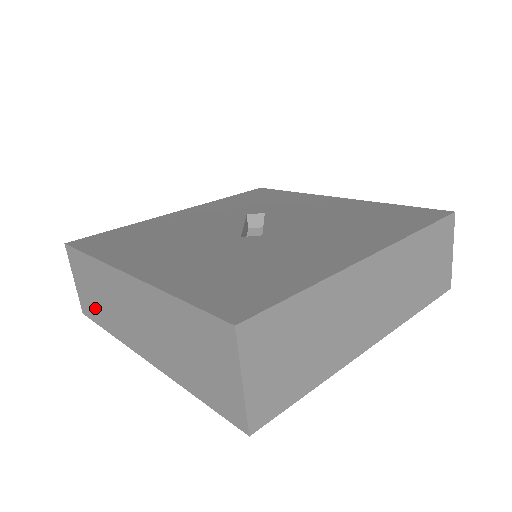
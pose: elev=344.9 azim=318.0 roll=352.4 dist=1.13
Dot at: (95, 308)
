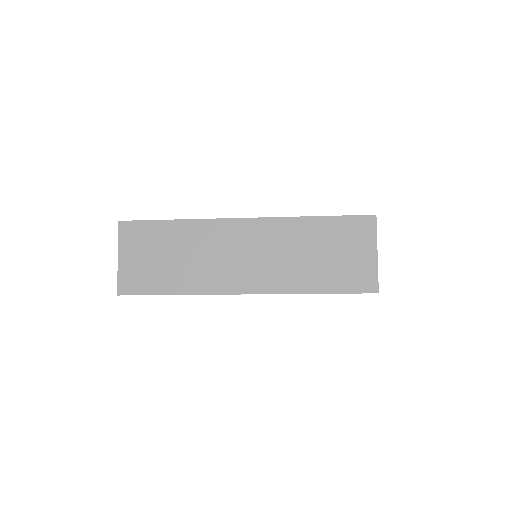
Dot at: occluded
